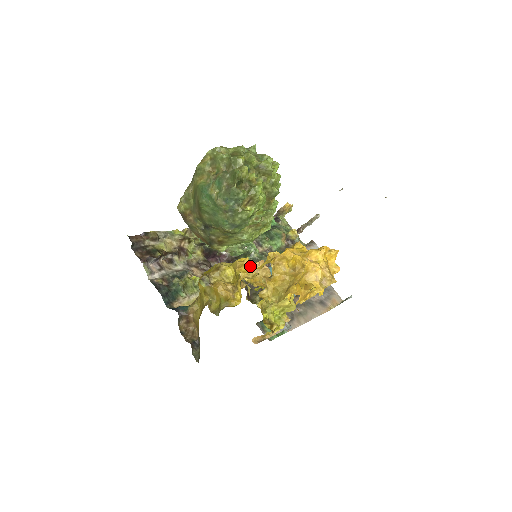
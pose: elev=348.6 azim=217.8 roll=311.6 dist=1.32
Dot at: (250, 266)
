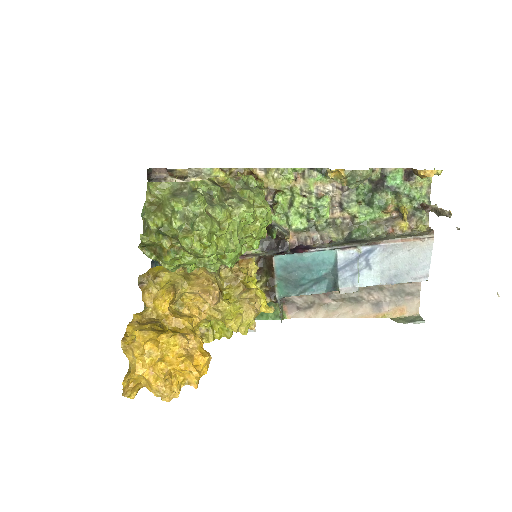
Dot at: (162, 305)
